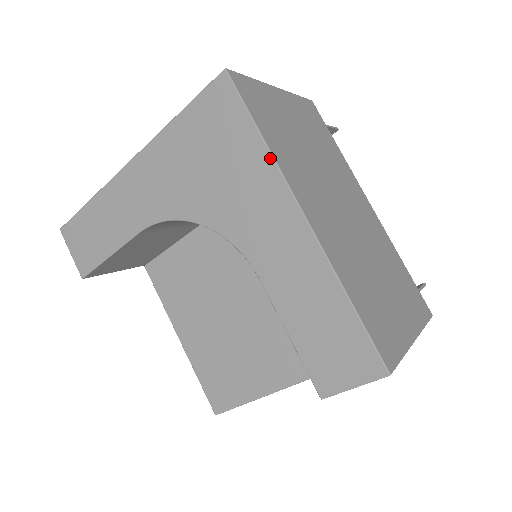
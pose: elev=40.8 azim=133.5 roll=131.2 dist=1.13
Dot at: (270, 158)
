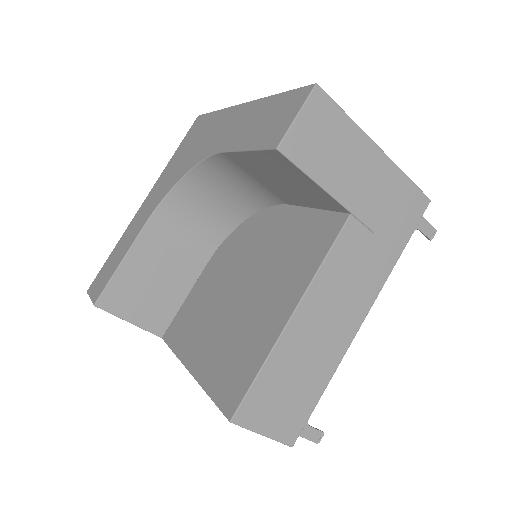
Dot at: (222, 110)
